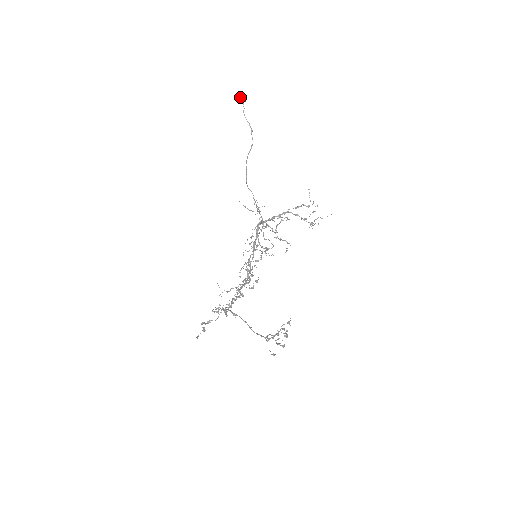
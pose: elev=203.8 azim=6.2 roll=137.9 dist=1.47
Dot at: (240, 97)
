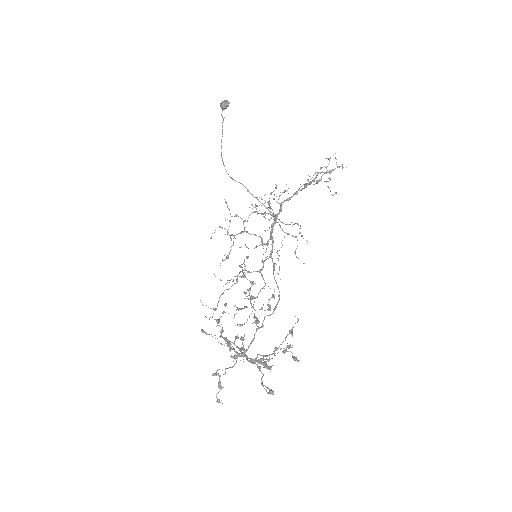
Dot at: (221, 105)
